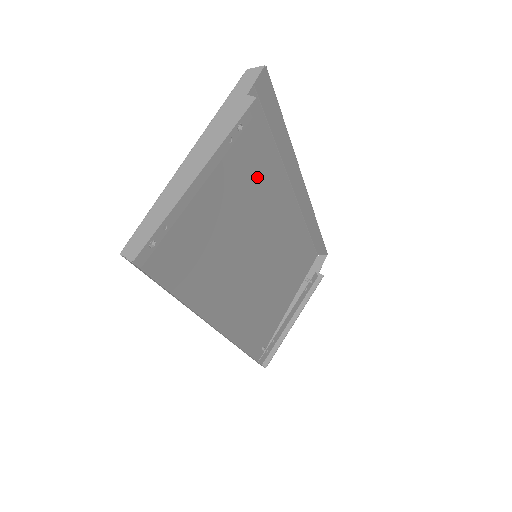
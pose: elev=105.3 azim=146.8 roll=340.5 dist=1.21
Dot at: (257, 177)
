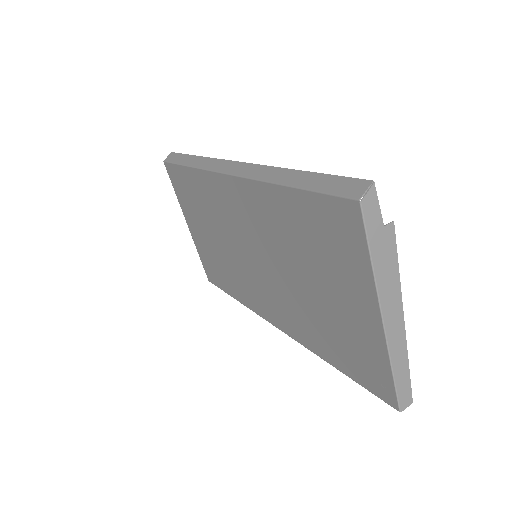
Dot at: (285, 227)
